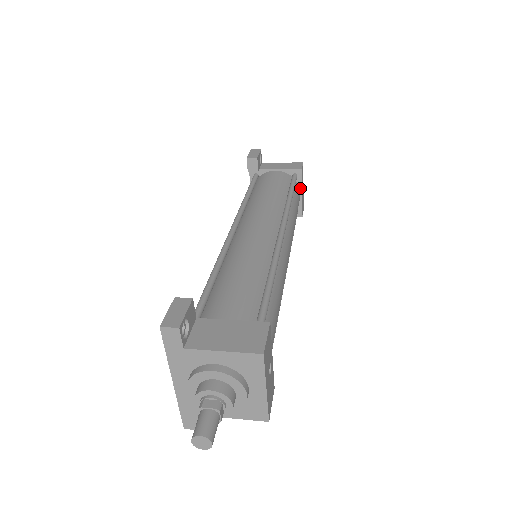
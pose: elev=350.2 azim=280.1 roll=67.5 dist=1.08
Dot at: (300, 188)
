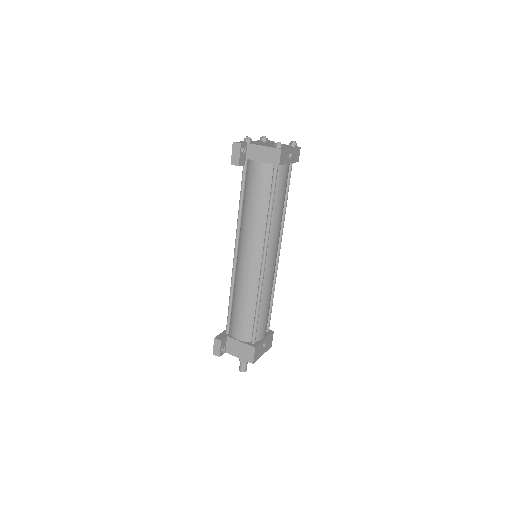
Dot at: (285, 164)
